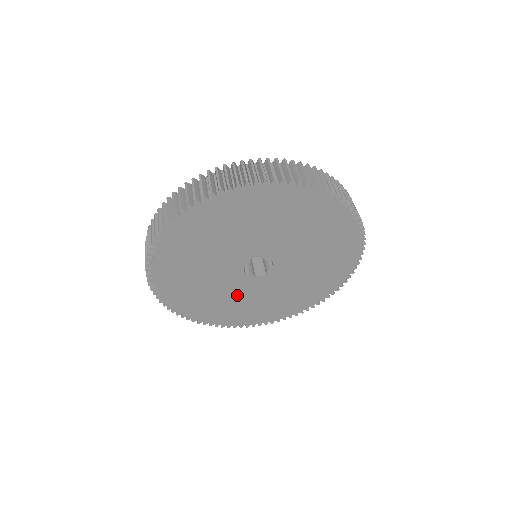
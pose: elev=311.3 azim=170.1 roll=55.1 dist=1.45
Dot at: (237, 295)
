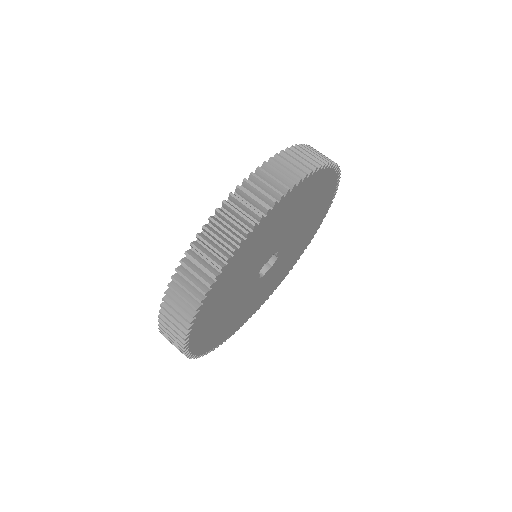
Dot at: (271, 278)
